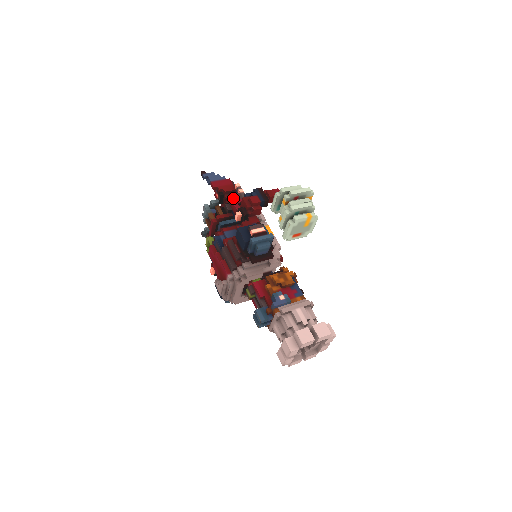
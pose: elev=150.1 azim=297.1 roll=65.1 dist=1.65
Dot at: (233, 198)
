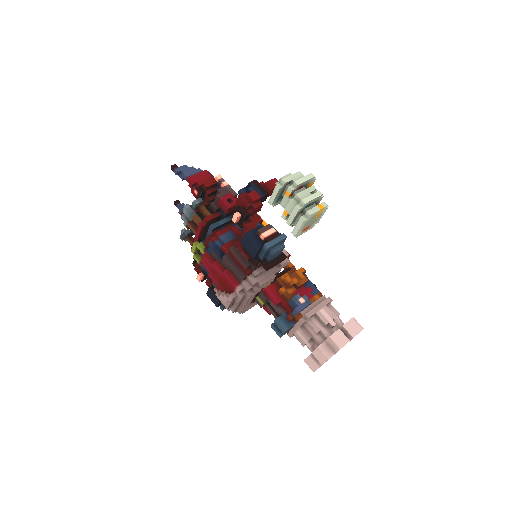
Dot at: (220, 194)
